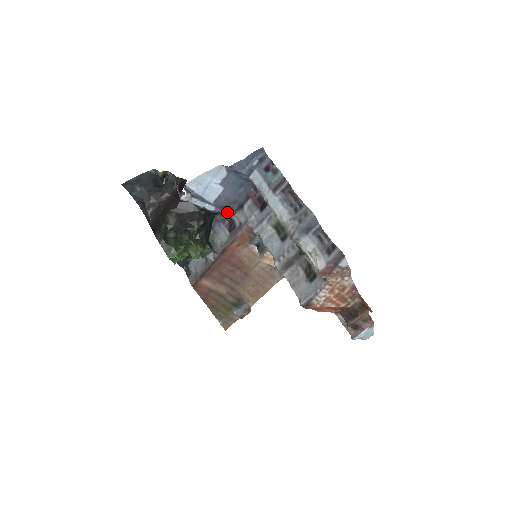
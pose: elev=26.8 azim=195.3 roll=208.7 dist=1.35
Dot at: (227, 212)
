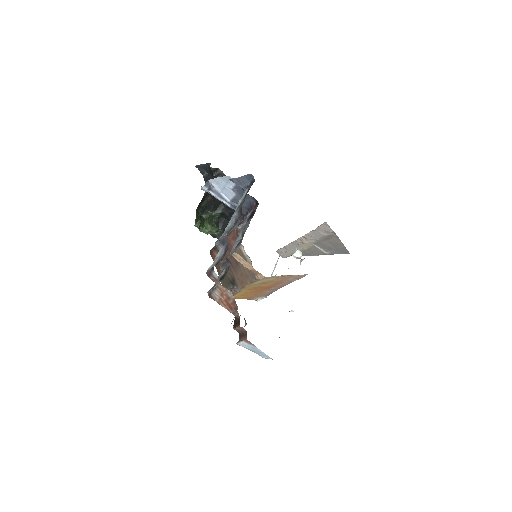
Dot at: occluded
